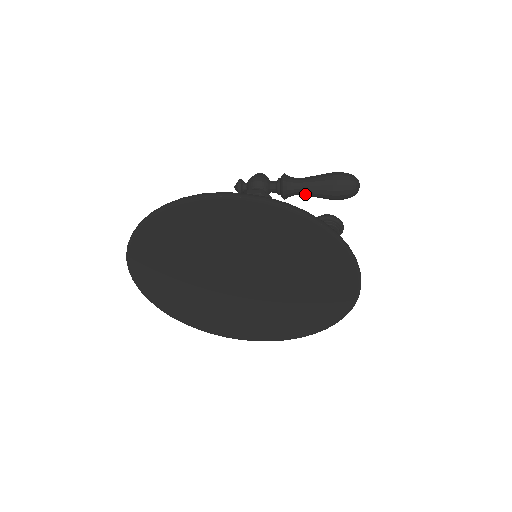
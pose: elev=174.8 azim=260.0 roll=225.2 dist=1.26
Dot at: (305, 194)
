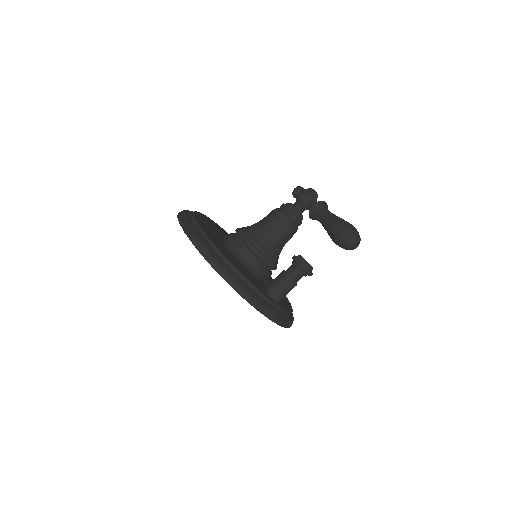
Dot at: occluded
